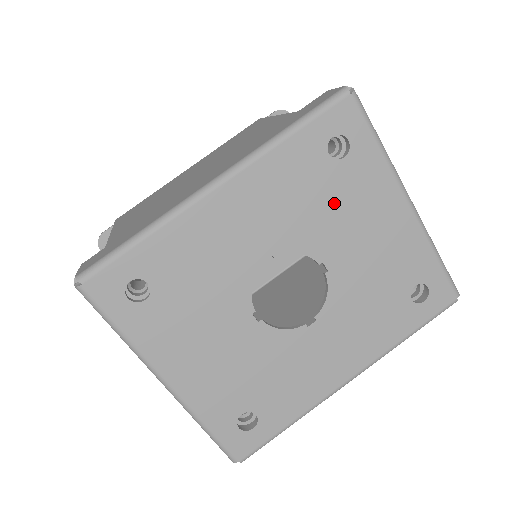
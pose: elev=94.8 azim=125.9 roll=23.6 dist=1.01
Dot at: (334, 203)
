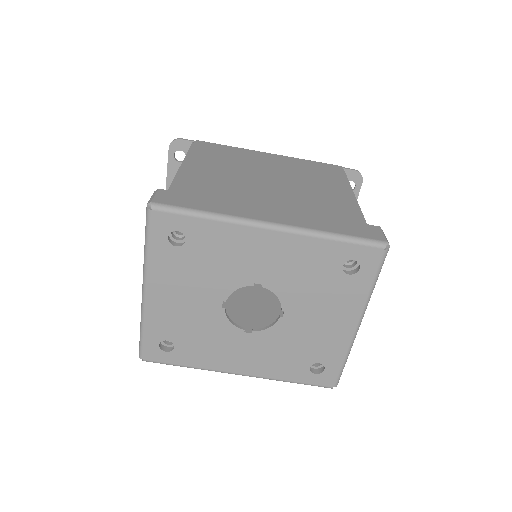
Dot at: (320, 290)
